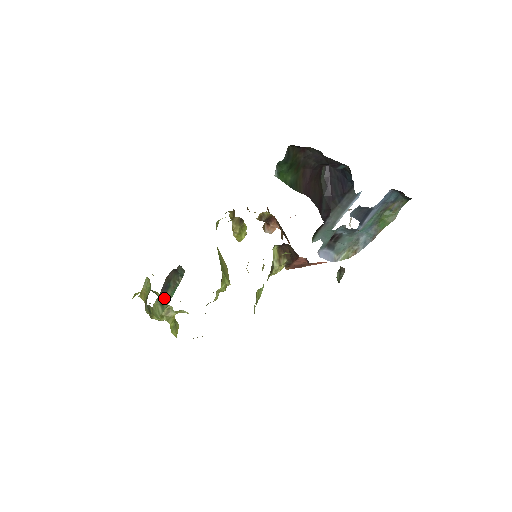
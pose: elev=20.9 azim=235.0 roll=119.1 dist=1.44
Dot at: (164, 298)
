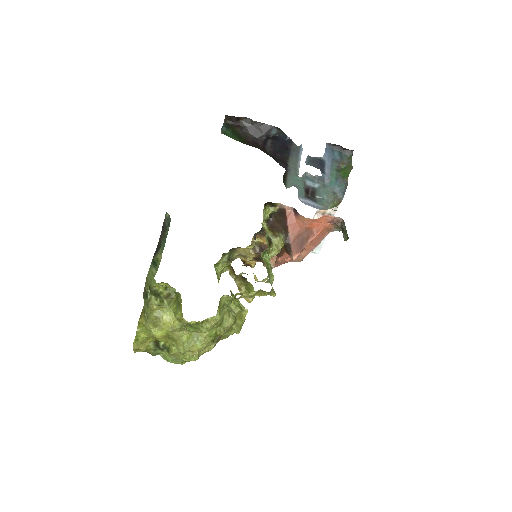
Dot at: (157, 258)
